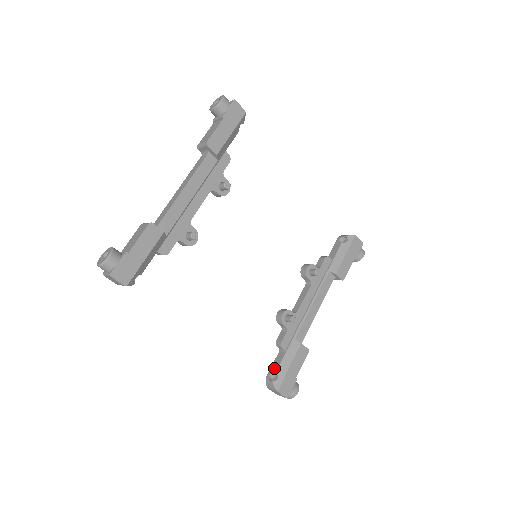
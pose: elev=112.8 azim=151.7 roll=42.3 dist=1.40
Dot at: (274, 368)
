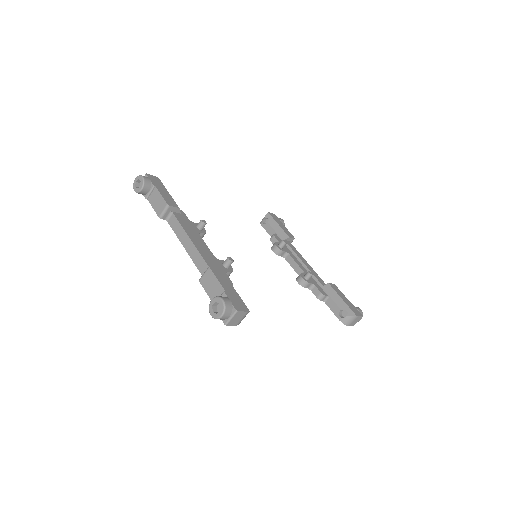
Dot at: (337, 310)
